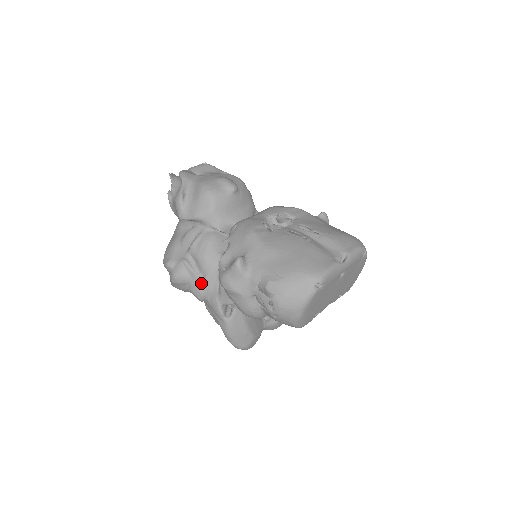
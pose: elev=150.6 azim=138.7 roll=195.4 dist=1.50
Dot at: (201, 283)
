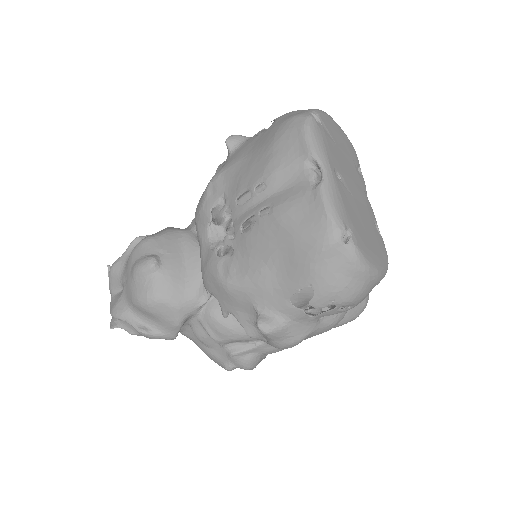
Dot at: (268, 344)
